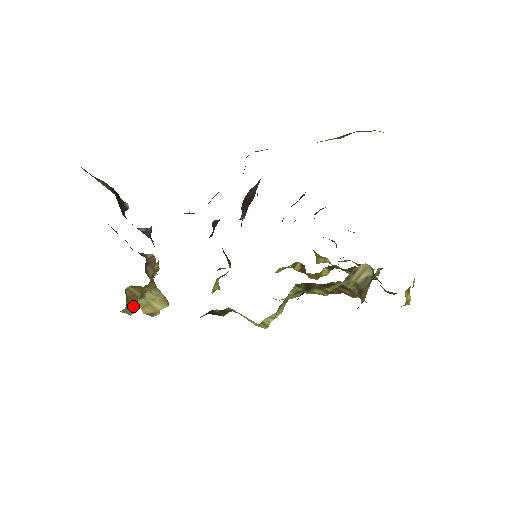
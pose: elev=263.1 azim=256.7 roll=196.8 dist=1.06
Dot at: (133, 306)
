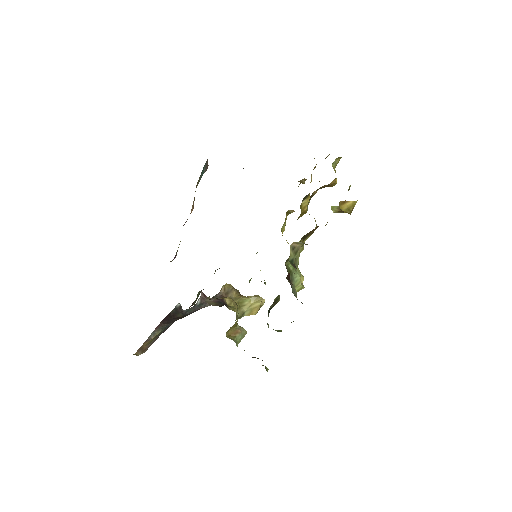
Dot at: (240, 334)
